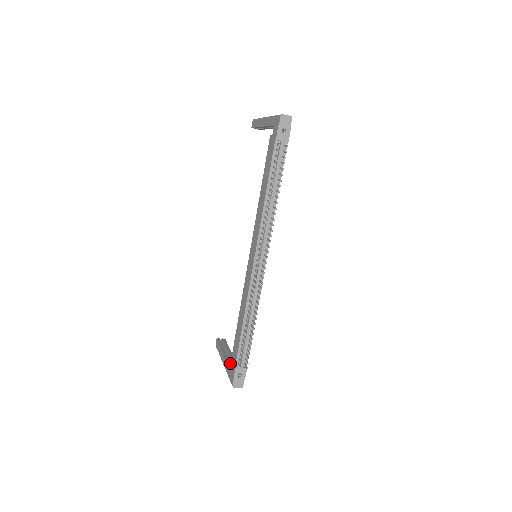
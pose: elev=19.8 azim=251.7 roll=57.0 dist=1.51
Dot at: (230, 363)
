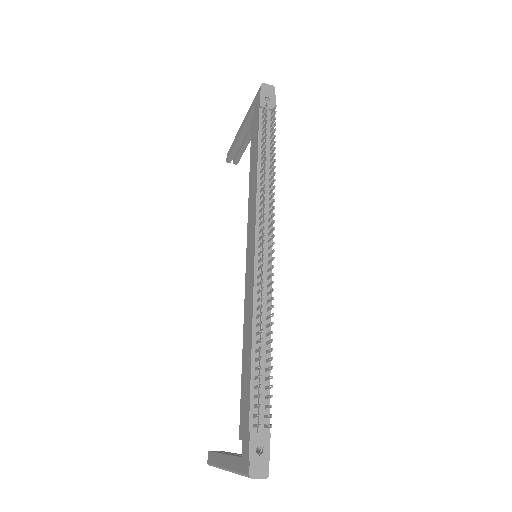
Dot at: (237, 455)
